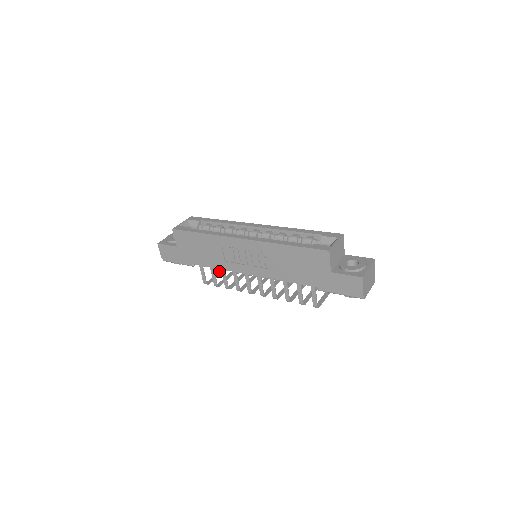
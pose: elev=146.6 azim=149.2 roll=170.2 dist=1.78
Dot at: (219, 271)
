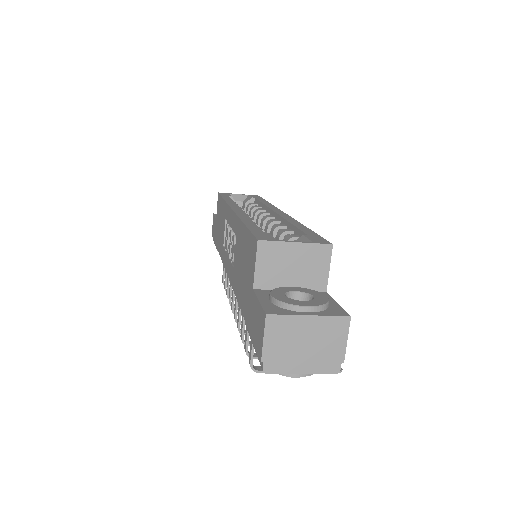
Dot at: occluded
